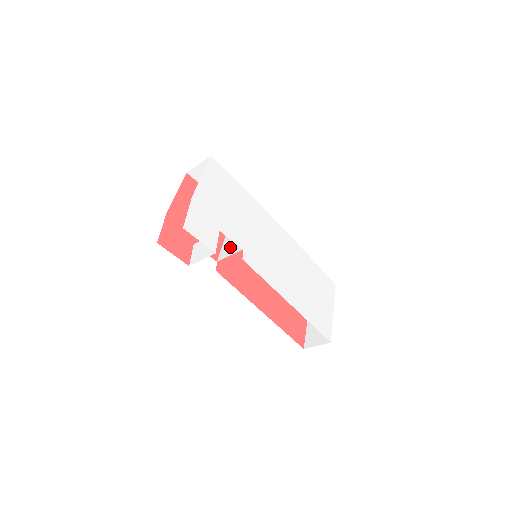
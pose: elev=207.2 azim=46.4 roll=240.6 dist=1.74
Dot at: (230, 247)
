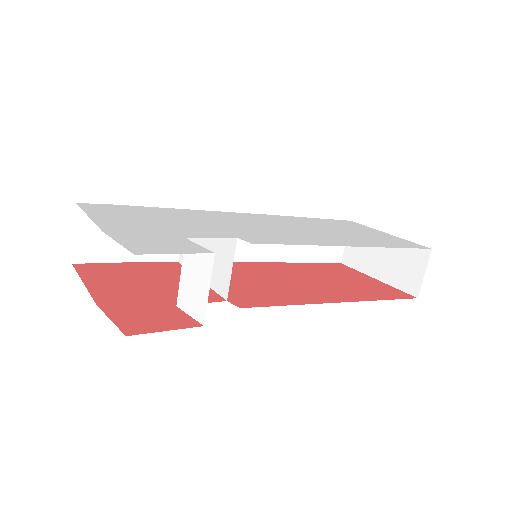
Dot at: (219, 268)
